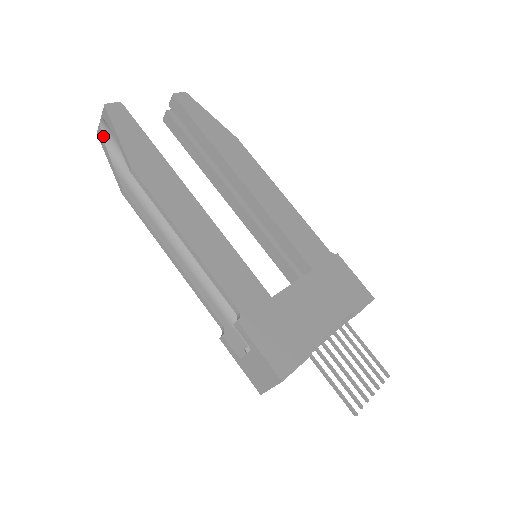
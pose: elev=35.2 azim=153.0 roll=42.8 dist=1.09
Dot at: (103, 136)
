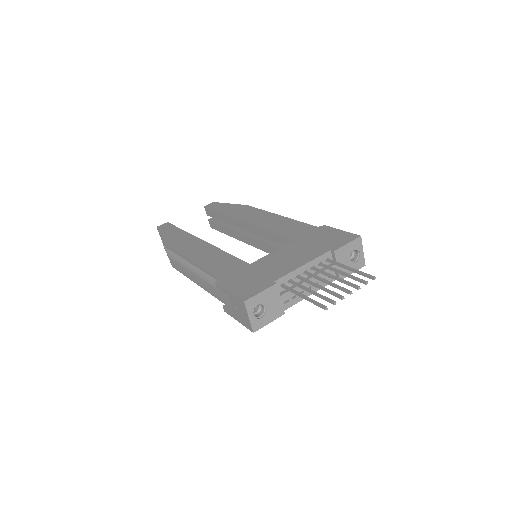
Dot at: (164, 246)
